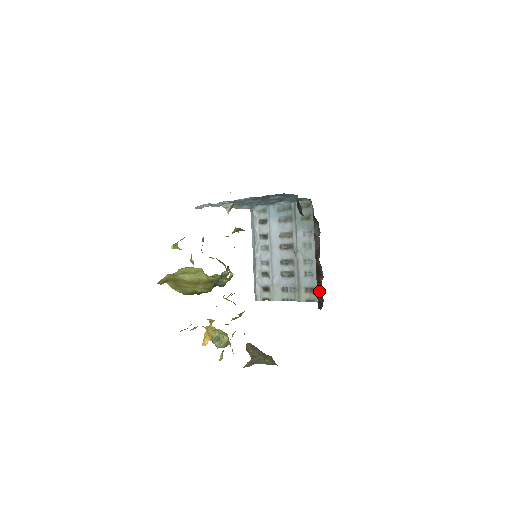
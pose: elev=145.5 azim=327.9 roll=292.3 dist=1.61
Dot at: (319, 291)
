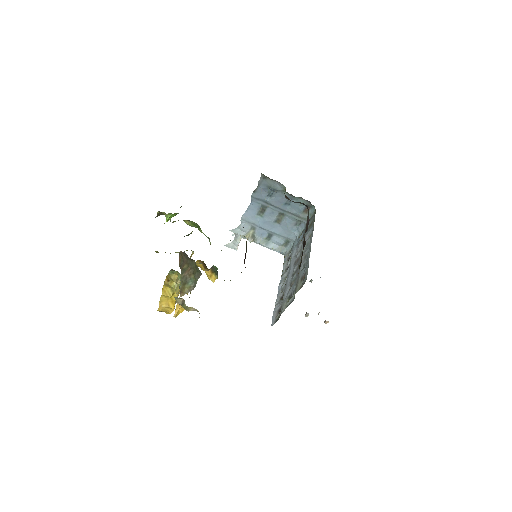
Dot at: (301, 260)
